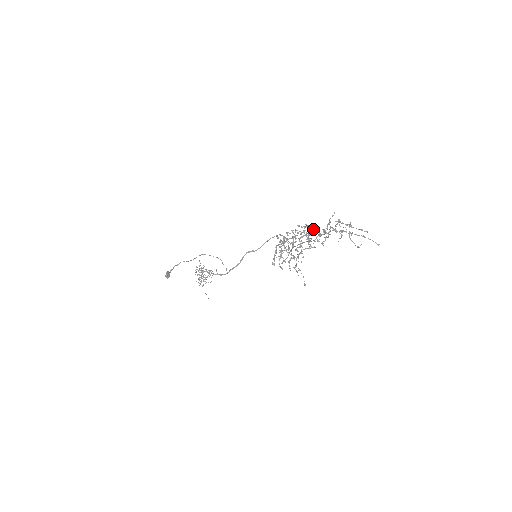
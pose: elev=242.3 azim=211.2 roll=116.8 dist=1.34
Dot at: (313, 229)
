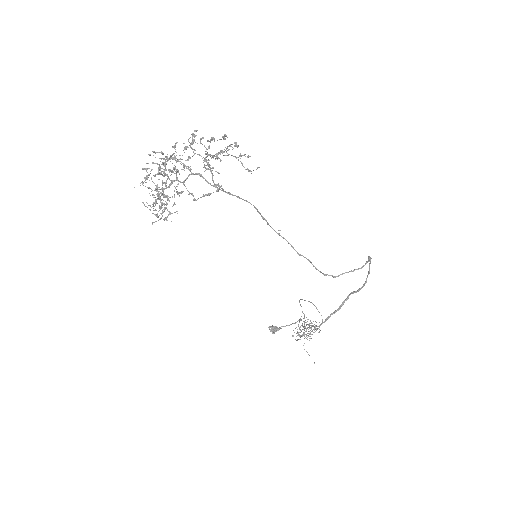
Dot at: occluded
